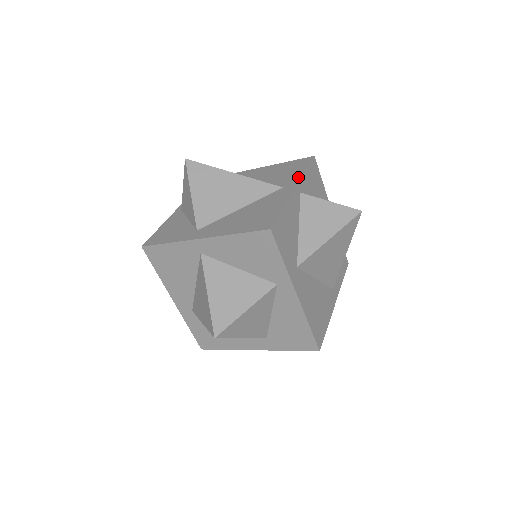
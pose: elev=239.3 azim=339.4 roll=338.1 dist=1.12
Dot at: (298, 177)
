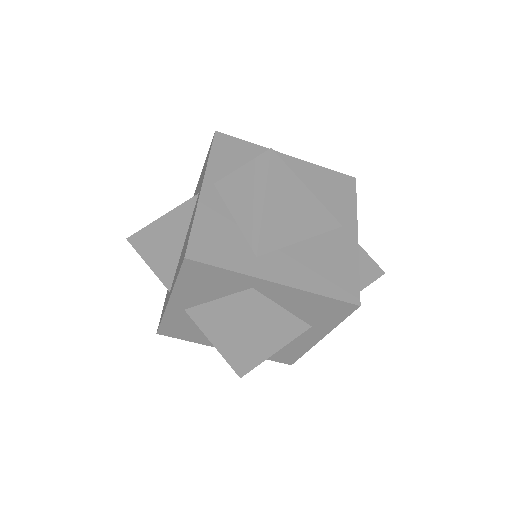
Dot at: (205, 171)
